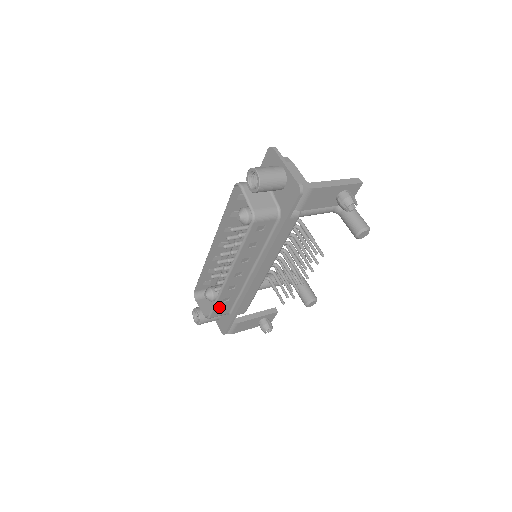
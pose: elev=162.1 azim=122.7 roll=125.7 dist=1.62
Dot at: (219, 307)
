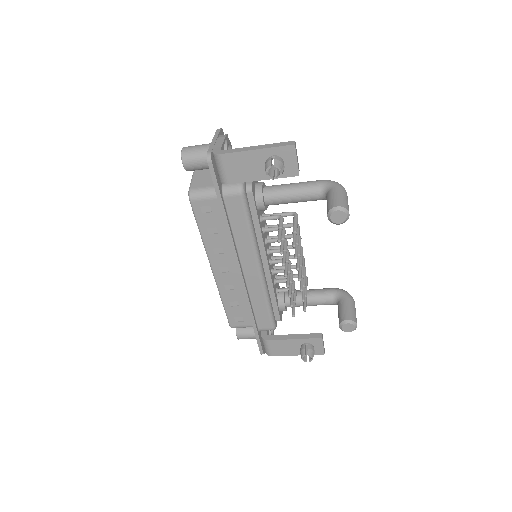
Dot at: (233, 313)
